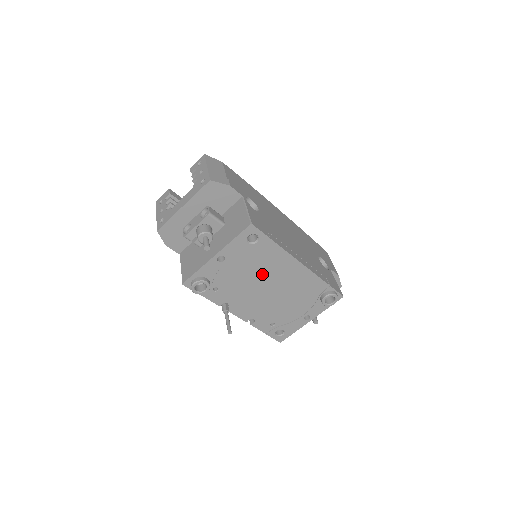
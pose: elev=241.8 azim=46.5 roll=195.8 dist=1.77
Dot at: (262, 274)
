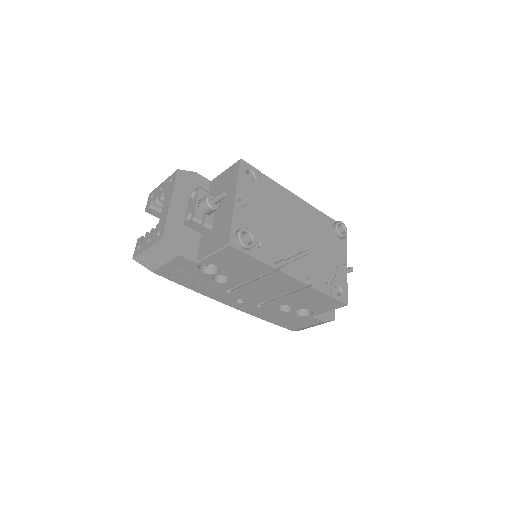
Dot at: (280, 216)
